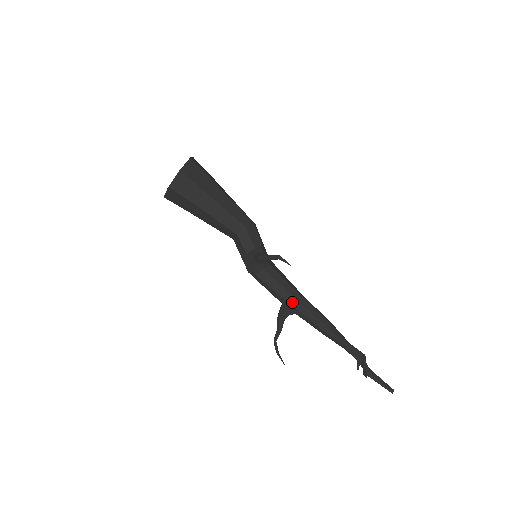
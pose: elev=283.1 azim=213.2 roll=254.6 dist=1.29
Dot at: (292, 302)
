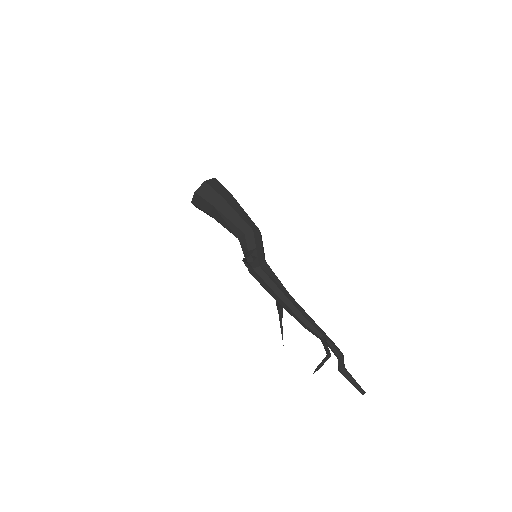
Dot at: (275, 297)
